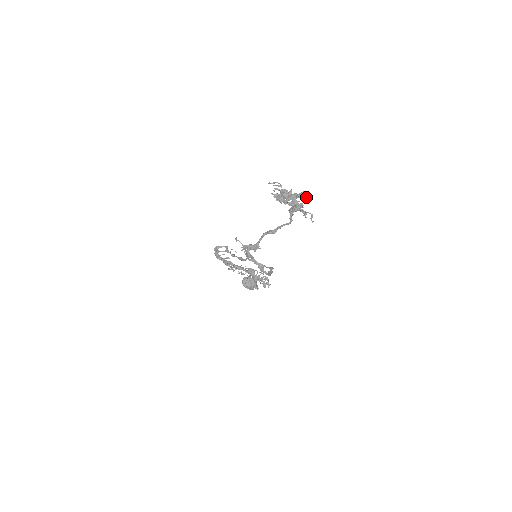
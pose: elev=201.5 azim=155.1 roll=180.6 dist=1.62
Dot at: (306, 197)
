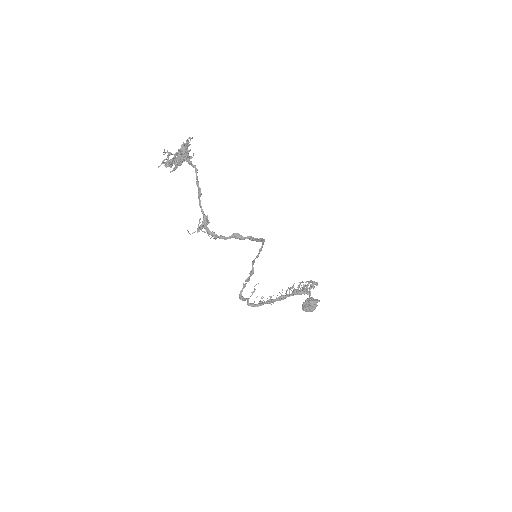
Dot at: occluded
